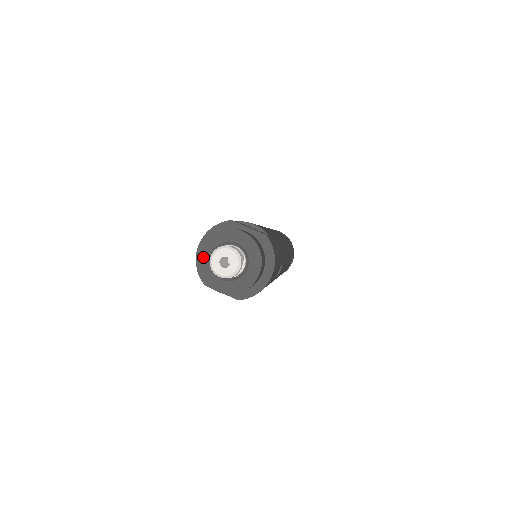
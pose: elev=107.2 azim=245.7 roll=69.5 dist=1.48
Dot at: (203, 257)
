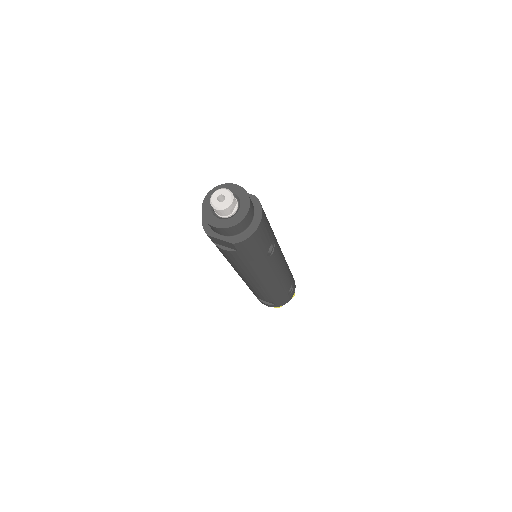
Dot at: (206, 204)
